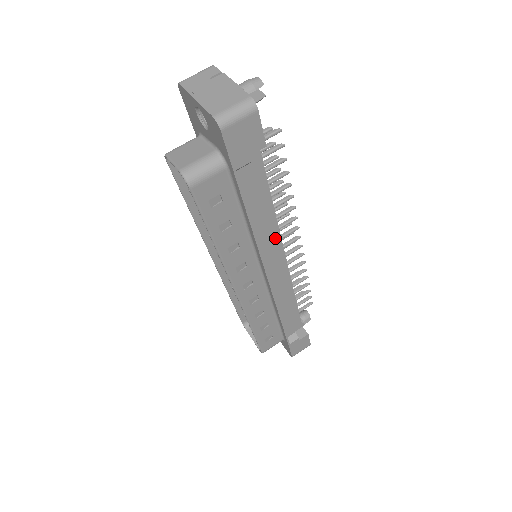
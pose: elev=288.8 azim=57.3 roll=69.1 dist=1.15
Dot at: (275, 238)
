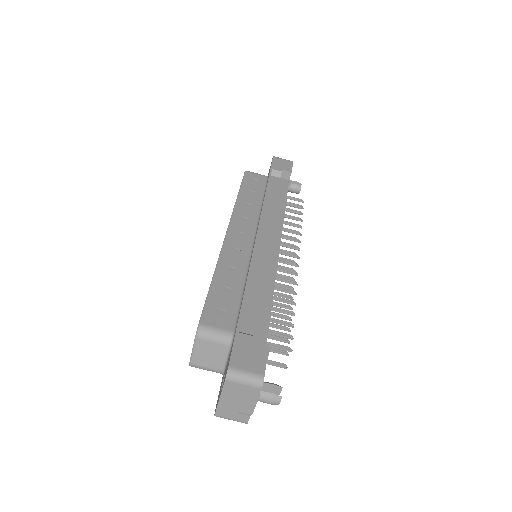
Dot at: occluded
